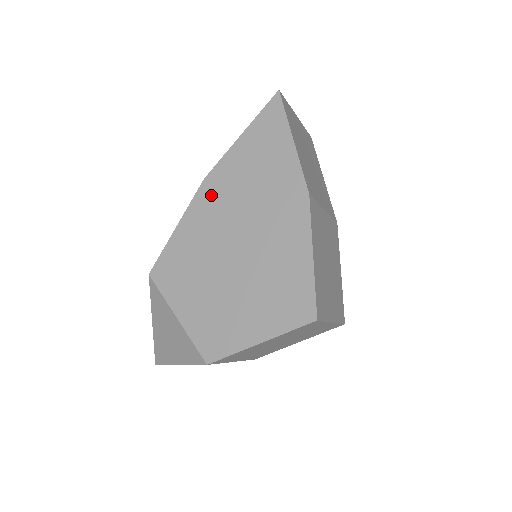
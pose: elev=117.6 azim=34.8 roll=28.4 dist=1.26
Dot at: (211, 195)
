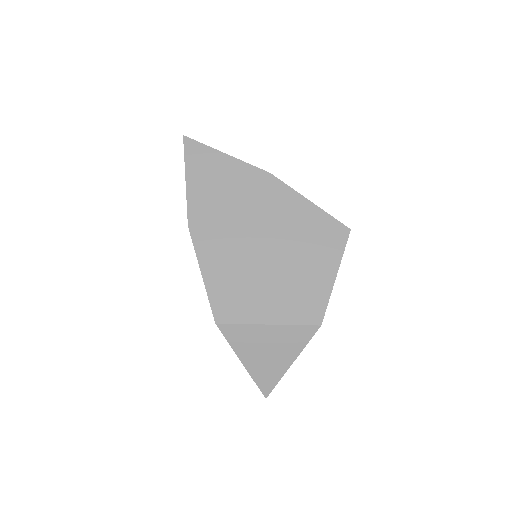
Dot at: (205, 231)
